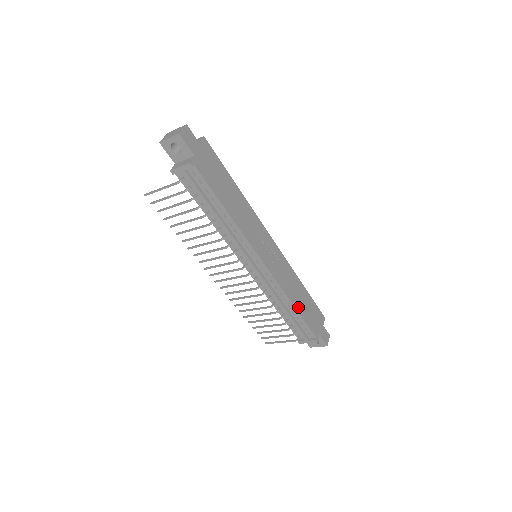
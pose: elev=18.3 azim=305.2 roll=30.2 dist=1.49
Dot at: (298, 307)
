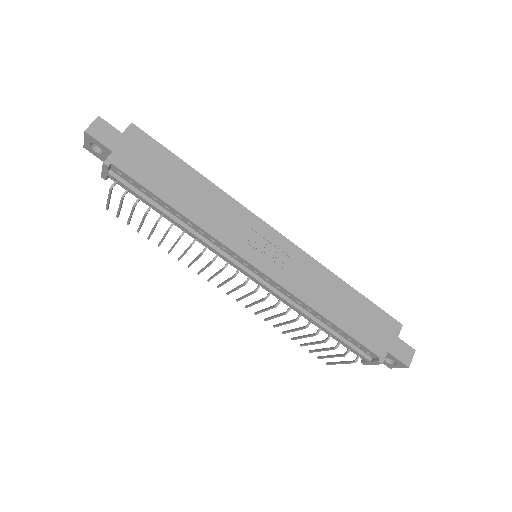
Dot at: (334, 317)
